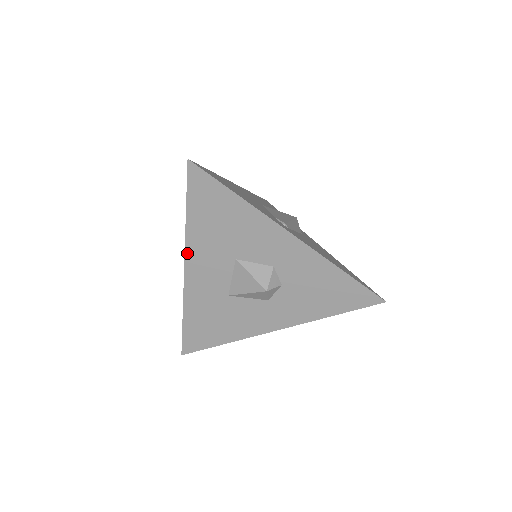
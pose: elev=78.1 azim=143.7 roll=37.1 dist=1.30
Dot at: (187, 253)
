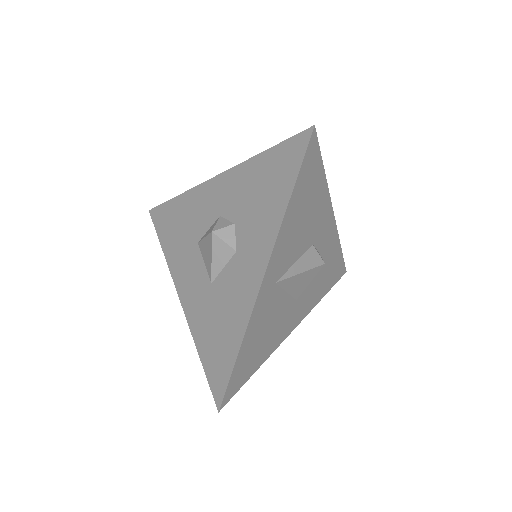
Dot at: (173, 277)
